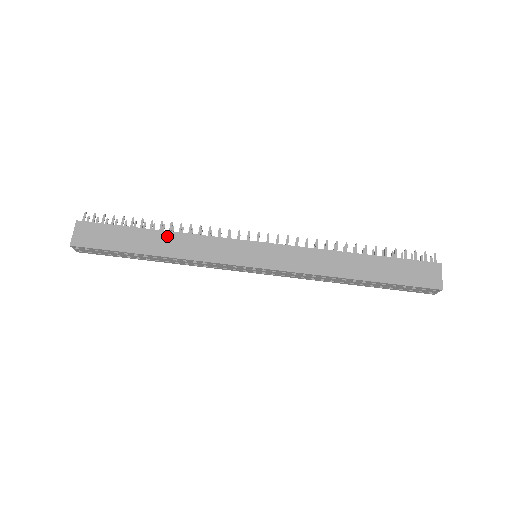
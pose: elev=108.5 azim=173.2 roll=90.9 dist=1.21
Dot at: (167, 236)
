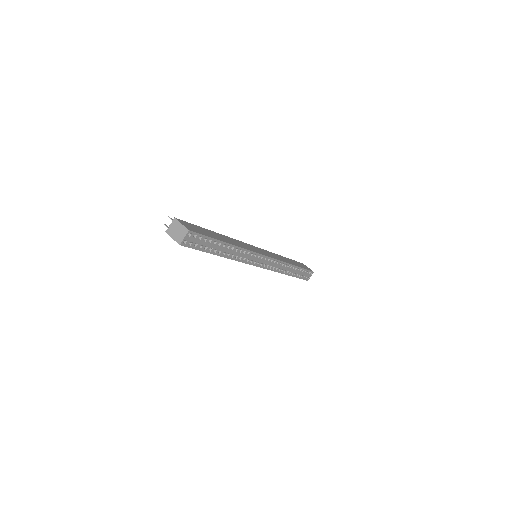
Dot at: (223, 236)
